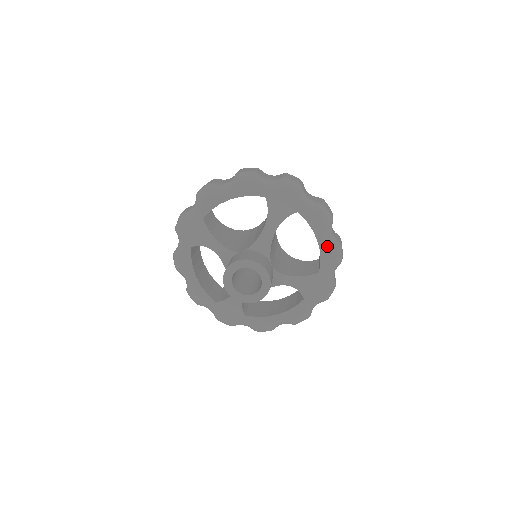
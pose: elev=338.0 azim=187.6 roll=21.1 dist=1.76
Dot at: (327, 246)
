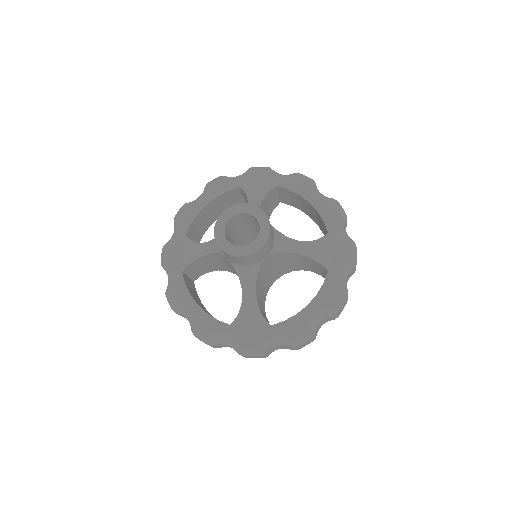
Dot at: (321, 203)
